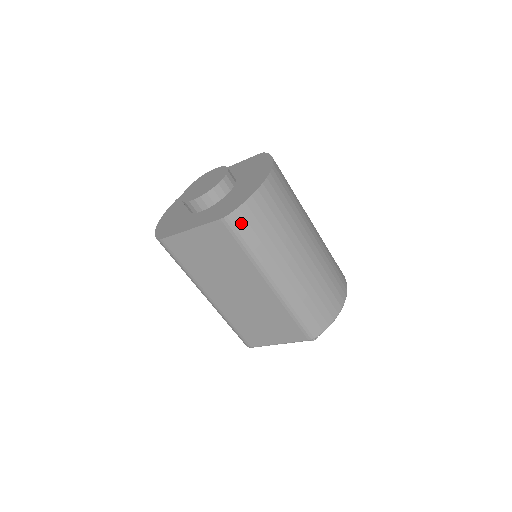
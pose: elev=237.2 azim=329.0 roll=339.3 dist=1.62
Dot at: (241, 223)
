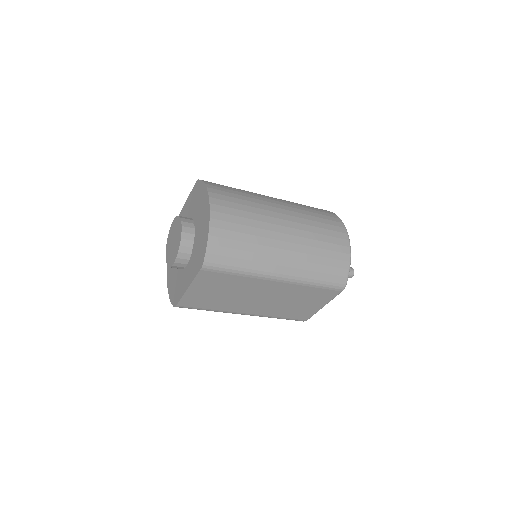
Dot at: (217, 260)
